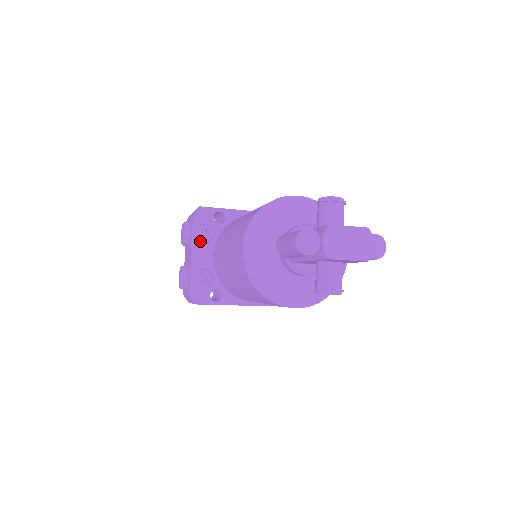
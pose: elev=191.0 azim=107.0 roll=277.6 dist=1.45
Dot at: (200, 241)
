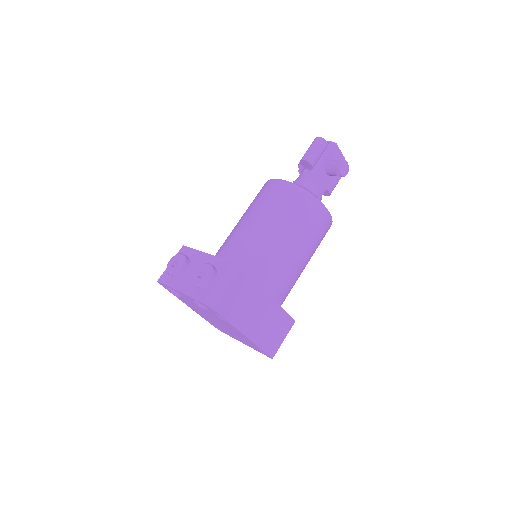
Dot at: occluded
